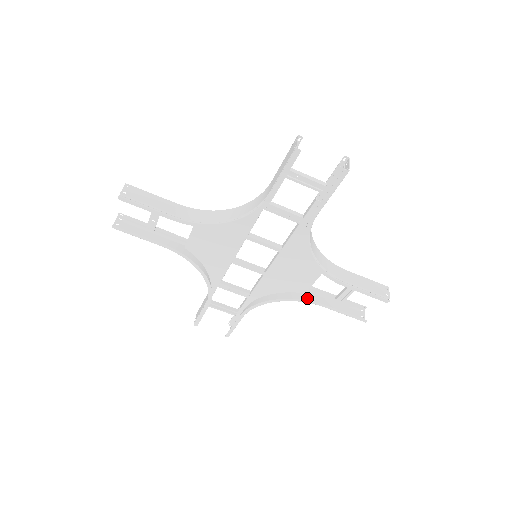
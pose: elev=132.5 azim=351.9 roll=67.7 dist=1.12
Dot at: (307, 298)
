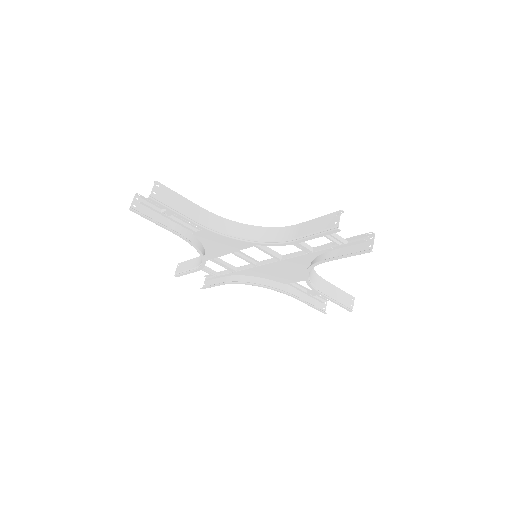
Dot at: (286, 289)
